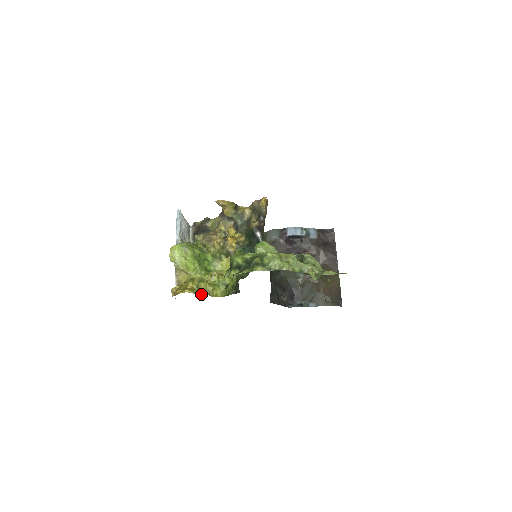
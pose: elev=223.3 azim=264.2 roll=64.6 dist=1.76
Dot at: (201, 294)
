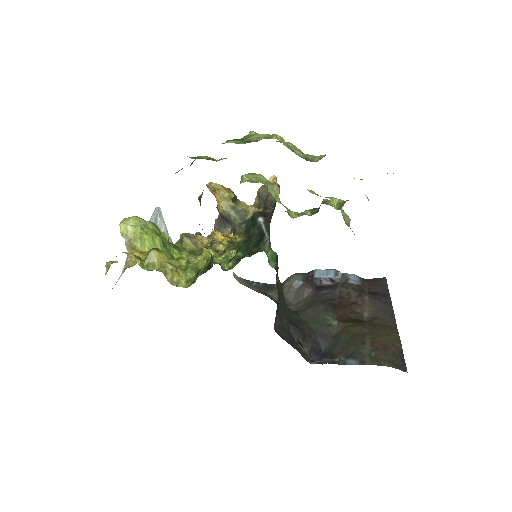
Dot at: (151, 270)
